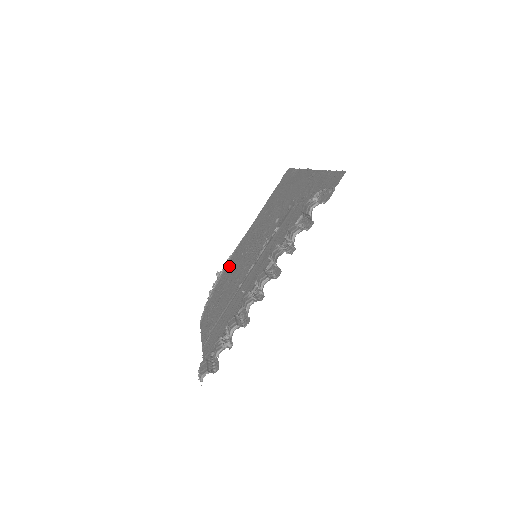
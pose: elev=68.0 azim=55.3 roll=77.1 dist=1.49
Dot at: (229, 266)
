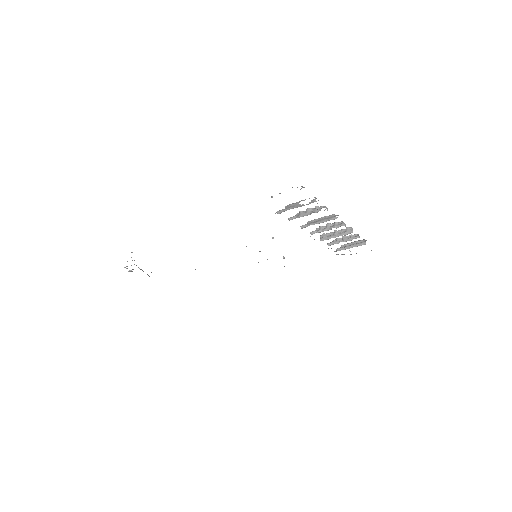
Dot at: occluded
